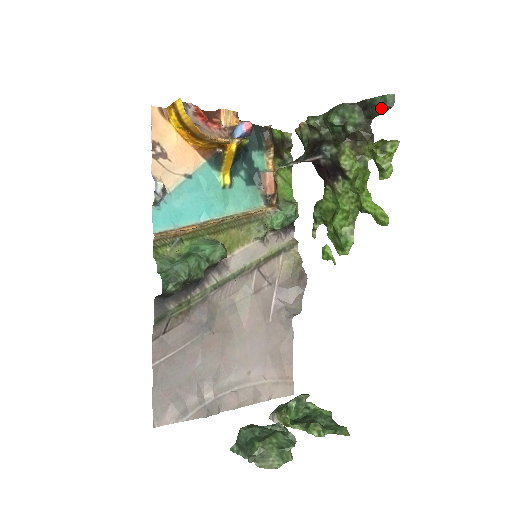
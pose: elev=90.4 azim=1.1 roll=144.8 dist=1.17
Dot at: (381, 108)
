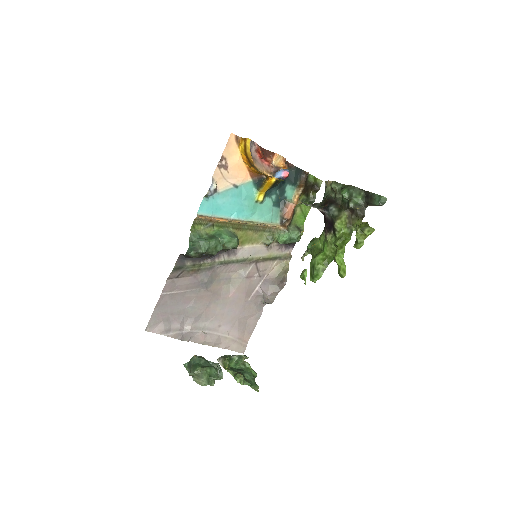
Dot at: (375, 202)
